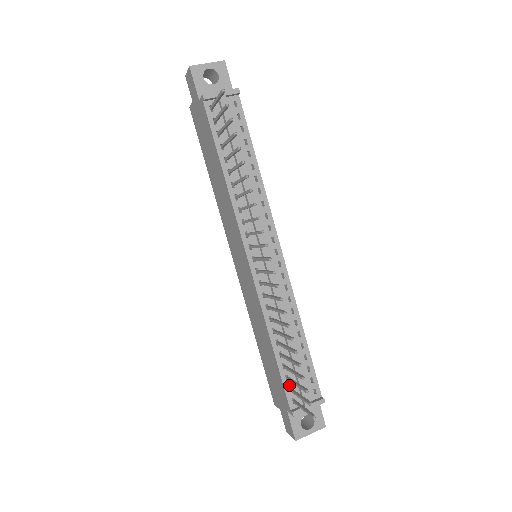
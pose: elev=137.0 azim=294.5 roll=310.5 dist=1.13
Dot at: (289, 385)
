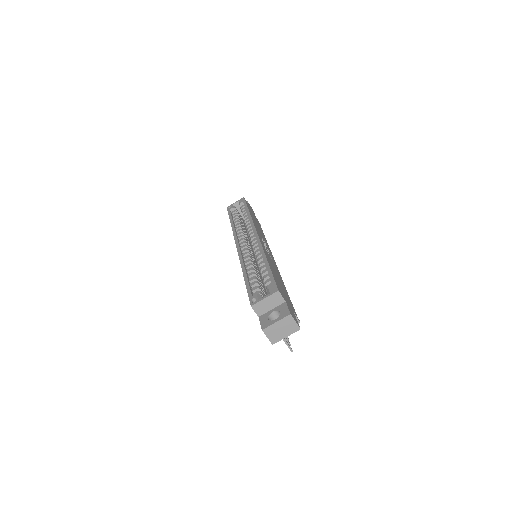
Dot at: occluded
